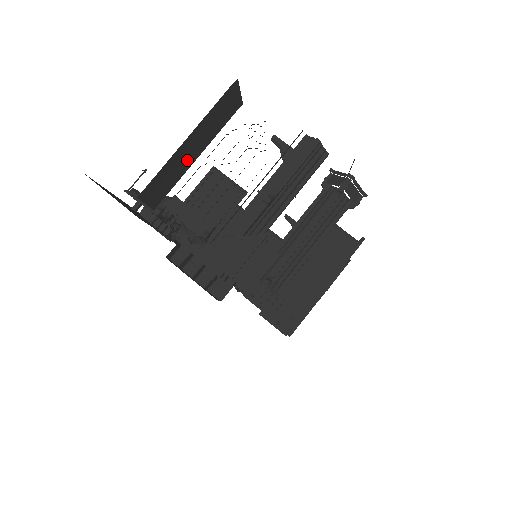
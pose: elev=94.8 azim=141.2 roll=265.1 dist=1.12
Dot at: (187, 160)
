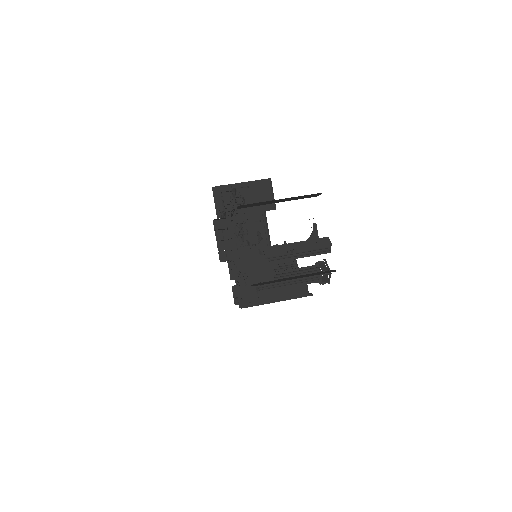
Dot at: (271, 202)
